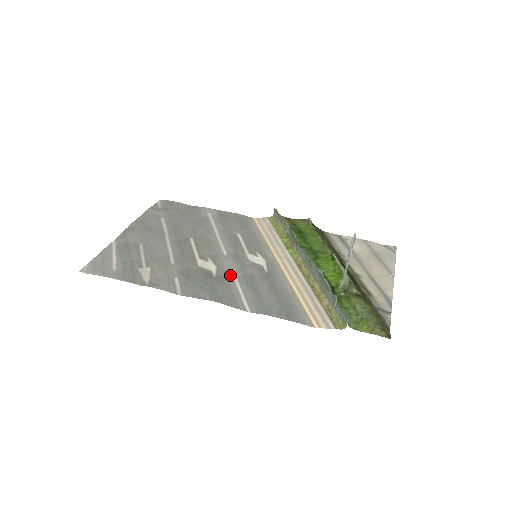
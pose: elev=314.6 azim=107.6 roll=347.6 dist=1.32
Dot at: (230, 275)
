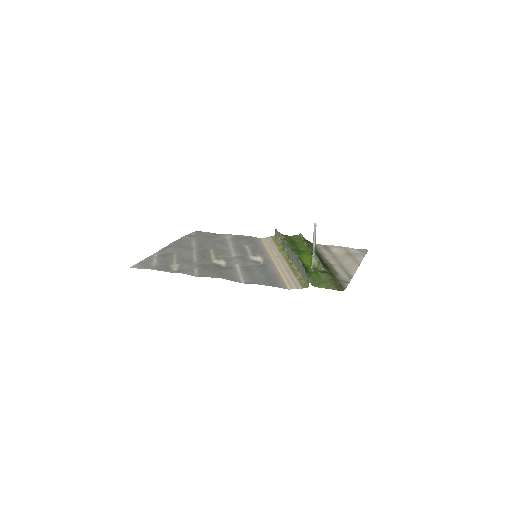
Dot at: (235, 266)
